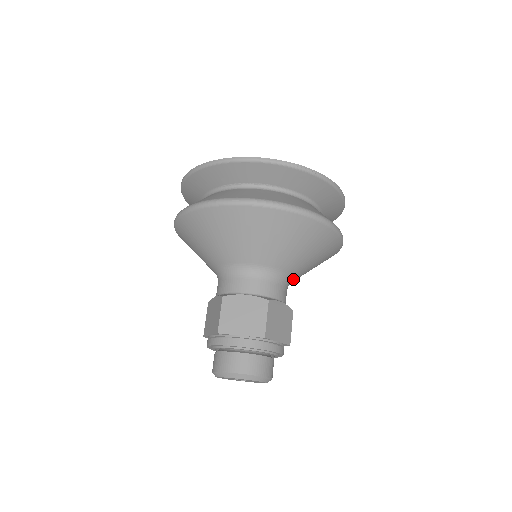
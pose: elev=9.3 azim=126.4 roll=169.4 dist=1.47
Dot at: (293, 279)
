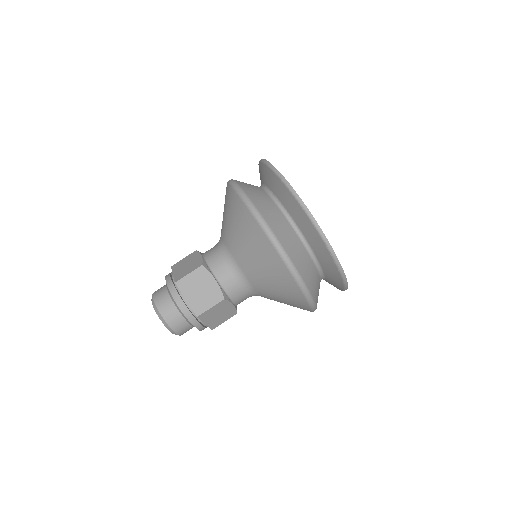
Dot at: (250, 282)
